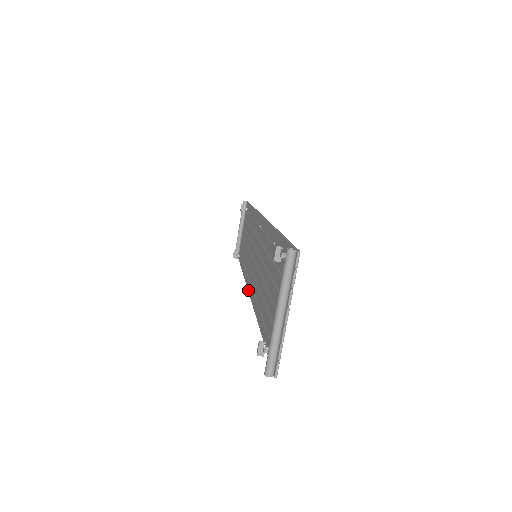
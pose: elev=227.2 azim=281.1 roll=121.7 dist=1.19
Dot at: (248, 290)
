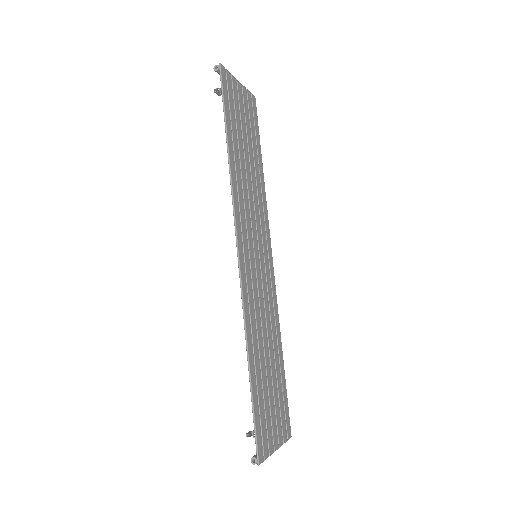
Dot at: (269, 250)
